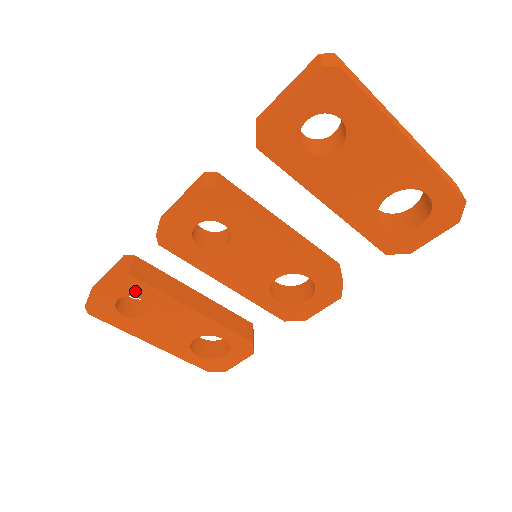
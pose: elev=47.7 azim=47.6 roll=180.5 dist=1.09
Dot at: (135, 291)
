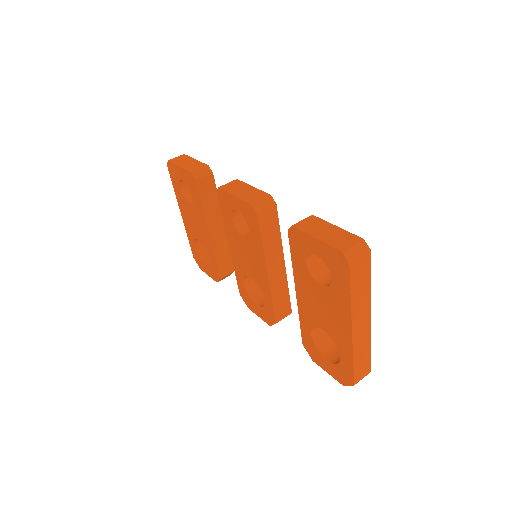
Dot at: (192, 189)
